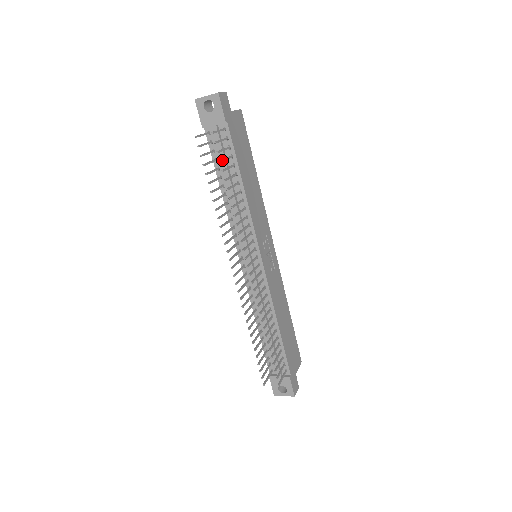
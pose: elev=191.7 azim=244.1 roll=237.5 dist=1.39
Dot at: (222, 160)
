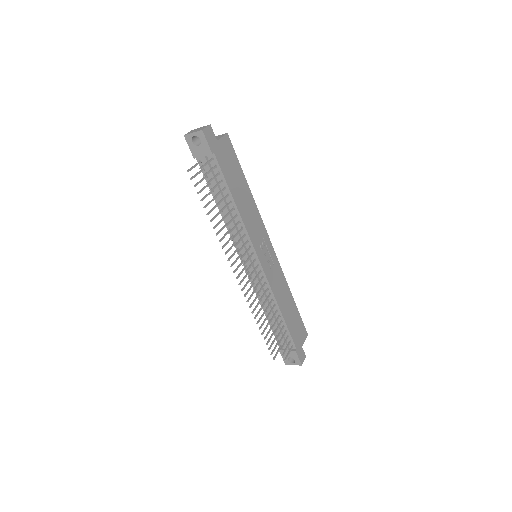
Dot at: (212, 189)
